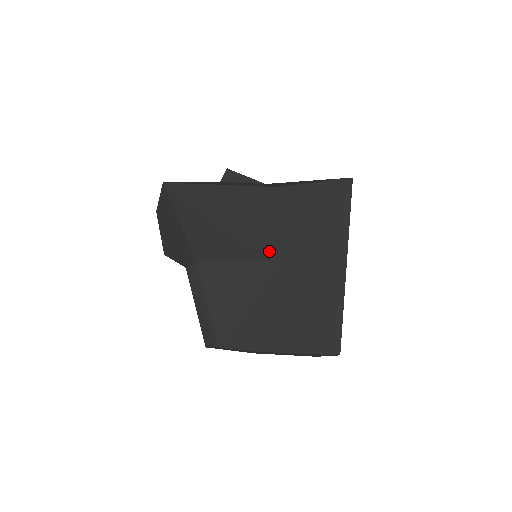
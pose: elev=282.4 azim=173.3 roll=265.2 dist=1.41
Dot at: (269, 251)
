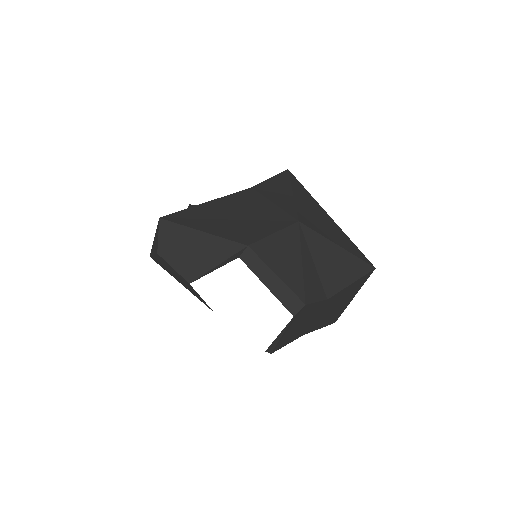
Dot at: (288, 218)
